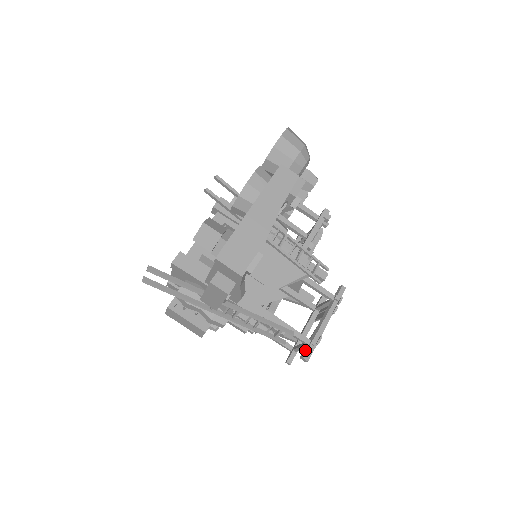
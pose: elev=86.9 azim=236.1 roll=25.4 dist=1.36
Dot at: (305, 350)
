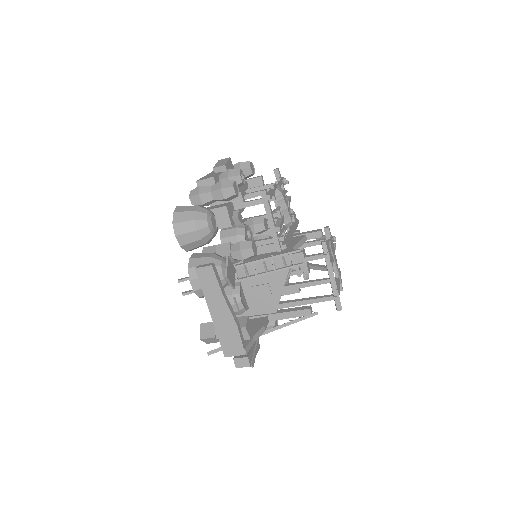
Dot at: (335, 304)
